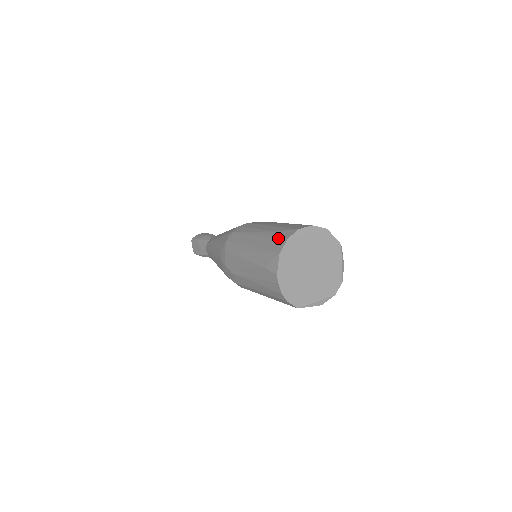
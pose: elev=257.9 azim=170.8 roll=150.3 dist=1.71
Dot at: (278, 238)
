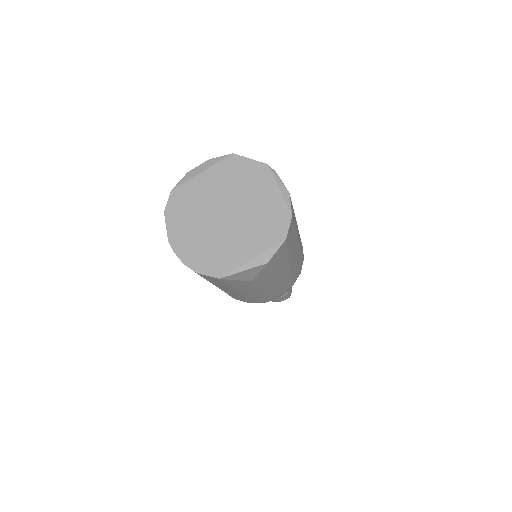
Dot at: occluded
